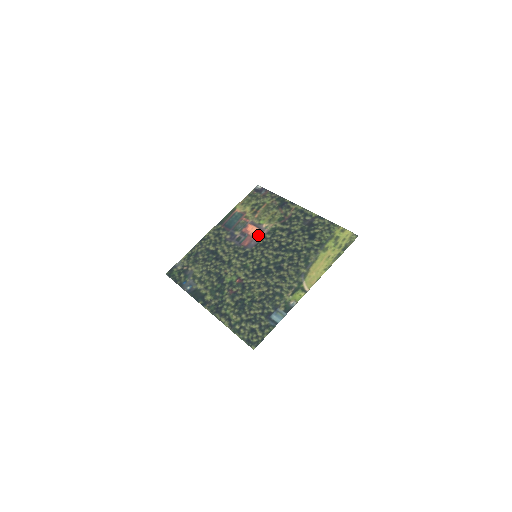
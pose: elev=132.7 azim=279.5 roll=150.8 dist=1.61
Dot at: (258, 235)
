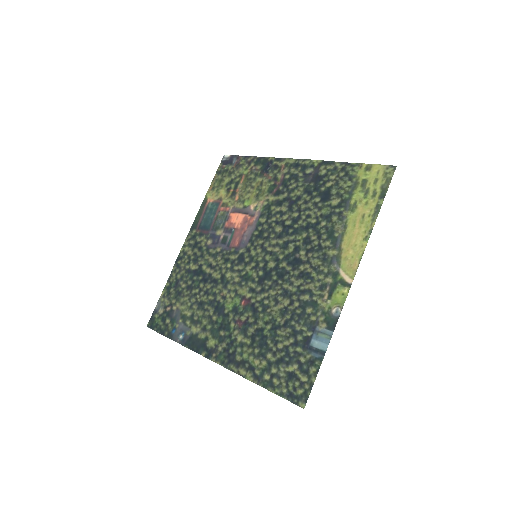
Dot at: (248, 224)
